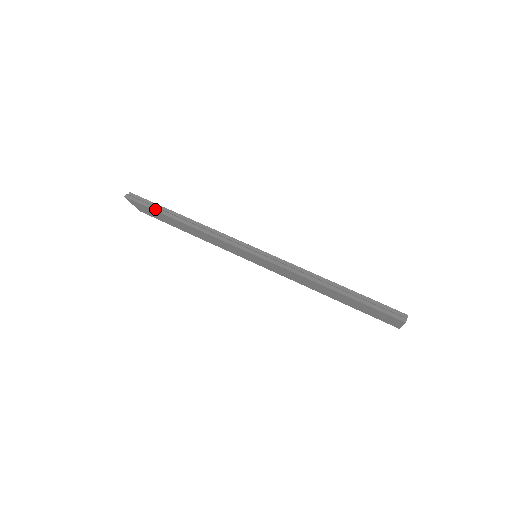
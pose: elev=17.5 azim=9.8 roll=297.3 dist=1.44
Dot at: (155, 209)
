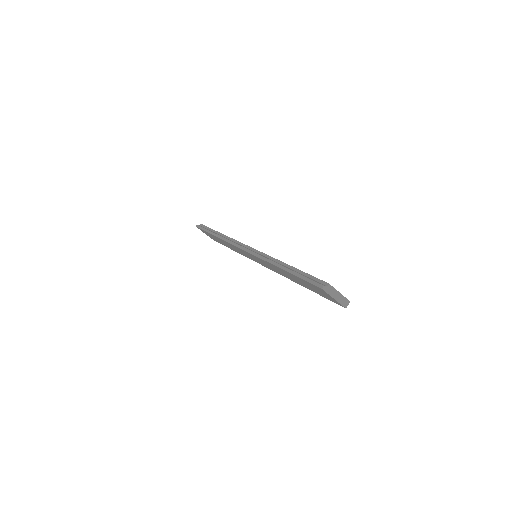
Dot at: (206, 231)
